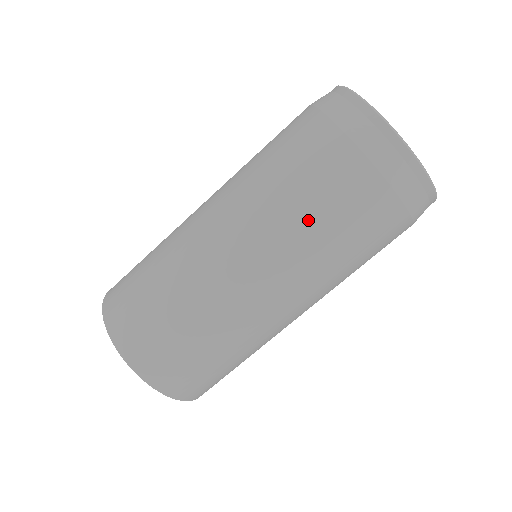
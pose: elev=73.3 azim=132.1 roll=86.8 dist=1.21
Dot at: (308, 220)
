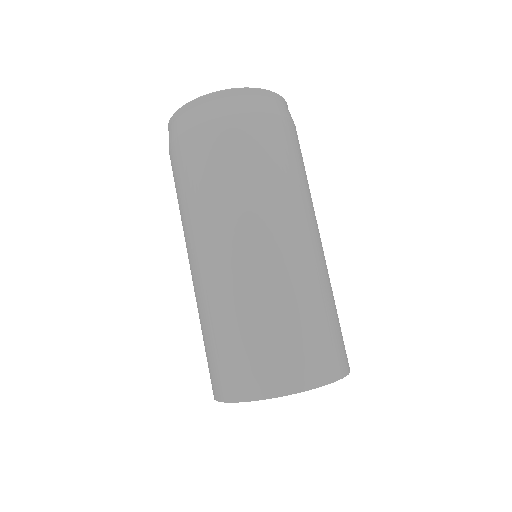
Dot at: (191, 196)
